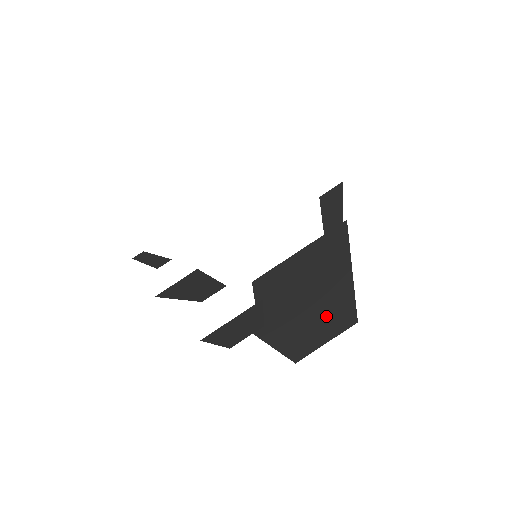
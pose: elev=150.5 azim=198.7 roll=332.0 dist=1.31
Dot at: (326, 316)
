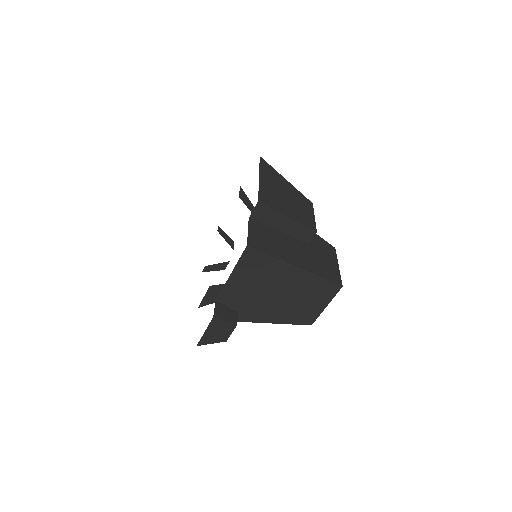
Dot at: (304, 294)
